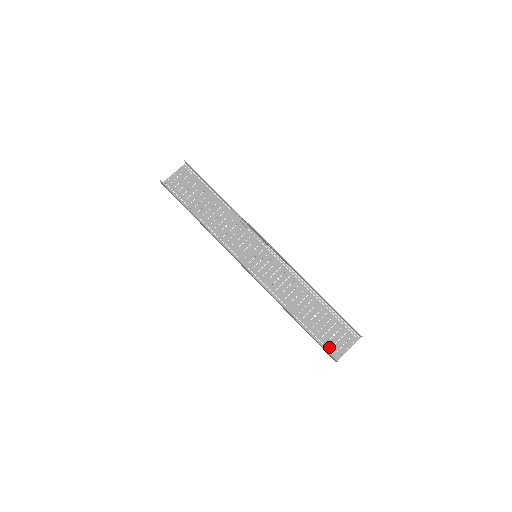
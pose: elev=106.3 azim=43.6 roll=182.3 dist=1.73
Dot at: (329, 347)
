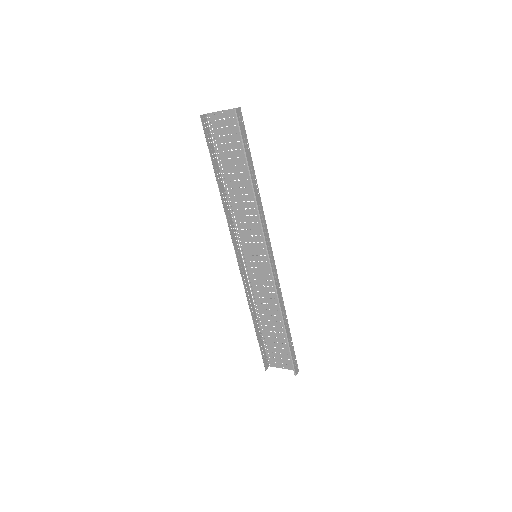
Dot at: (271, 356)
